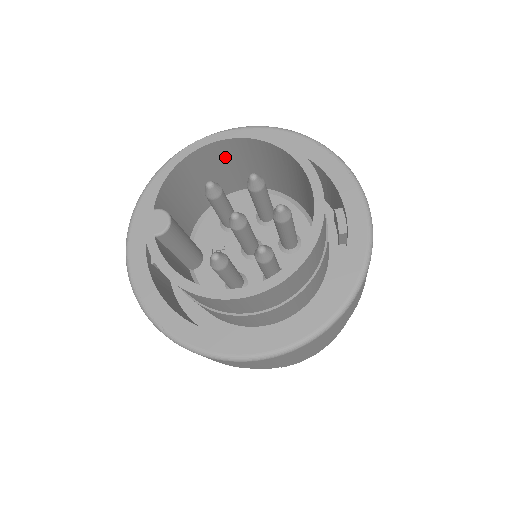
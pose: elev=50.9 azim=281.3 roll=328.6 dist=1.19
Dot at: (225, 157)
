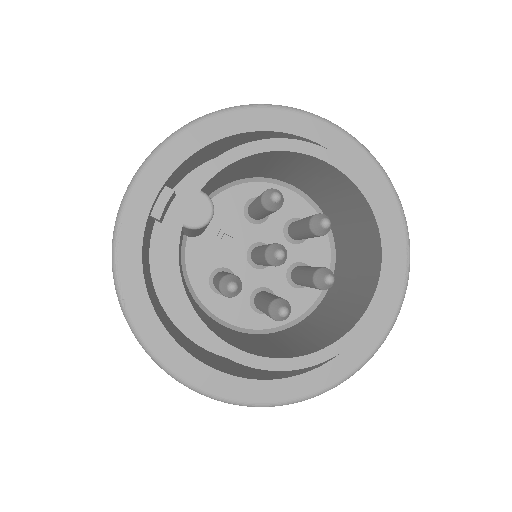
Dot at: (309, 167)
